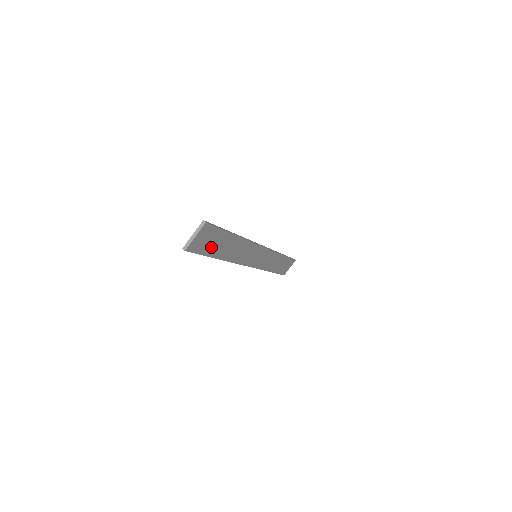
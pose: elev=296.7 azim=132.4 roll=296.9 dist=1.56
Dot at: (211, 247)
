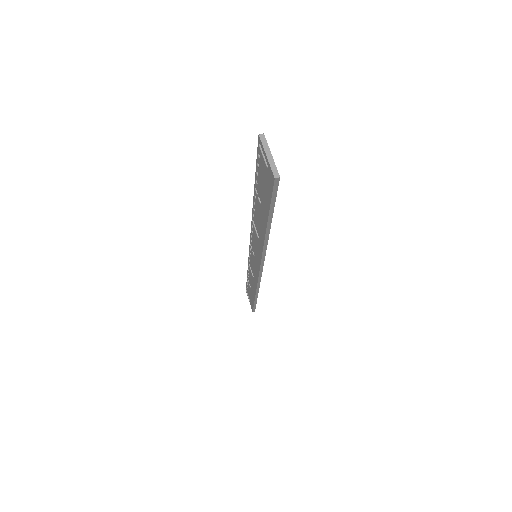
Dot at: occluded
